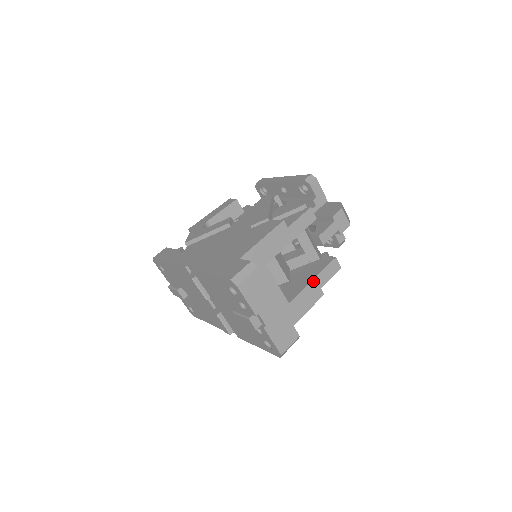
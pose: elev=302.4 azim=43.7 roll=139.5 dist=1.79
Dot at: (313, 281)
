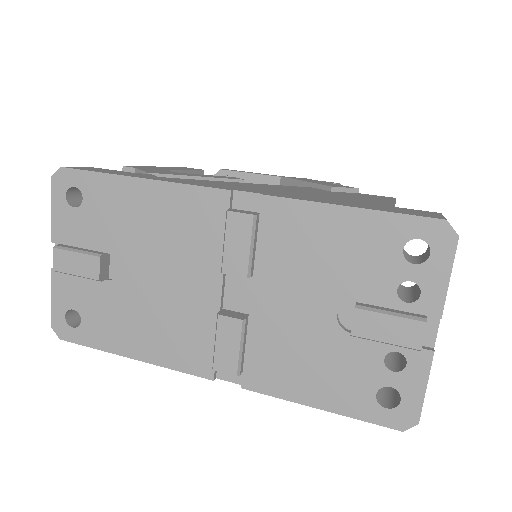
Dot at: occluded
